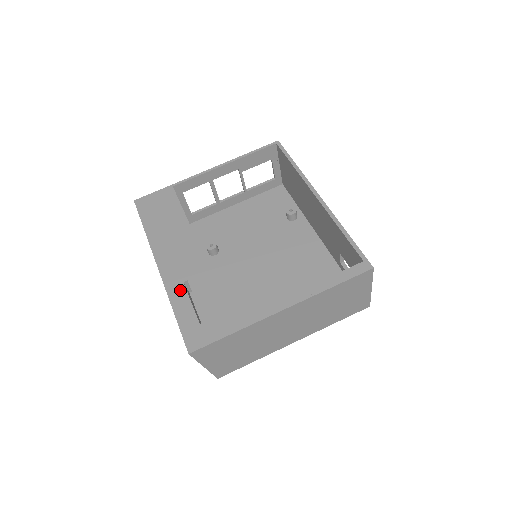
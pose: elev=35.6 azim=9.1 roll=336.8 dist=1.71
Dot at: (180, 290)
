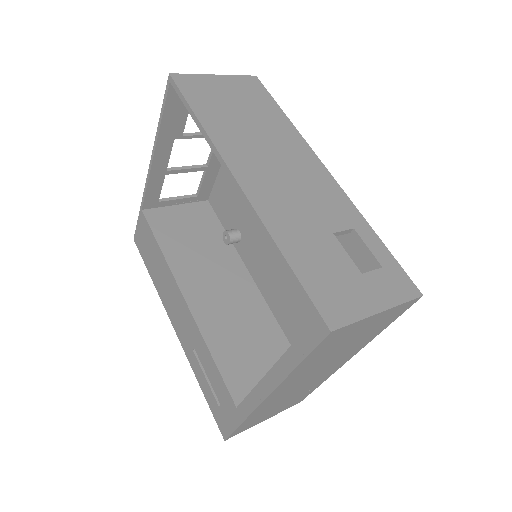
Dot at: (194, 361)
